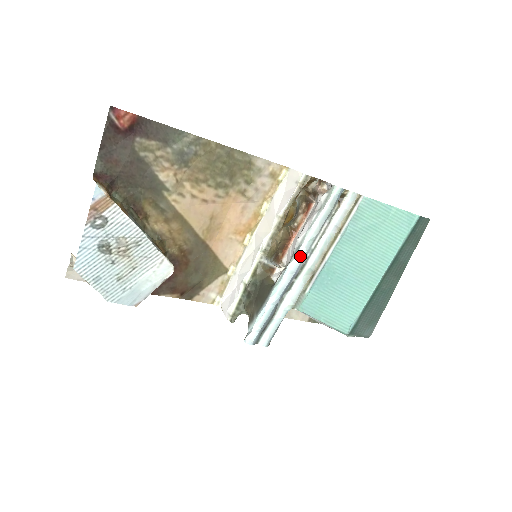
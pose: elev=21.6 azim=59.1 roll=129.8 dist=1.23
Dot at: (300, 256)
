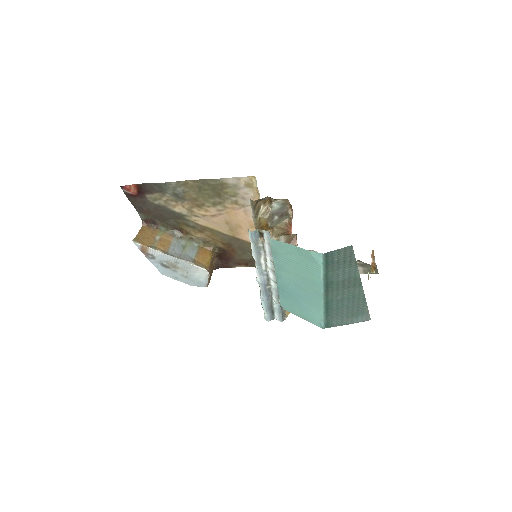
Dot at: (259, 274)
